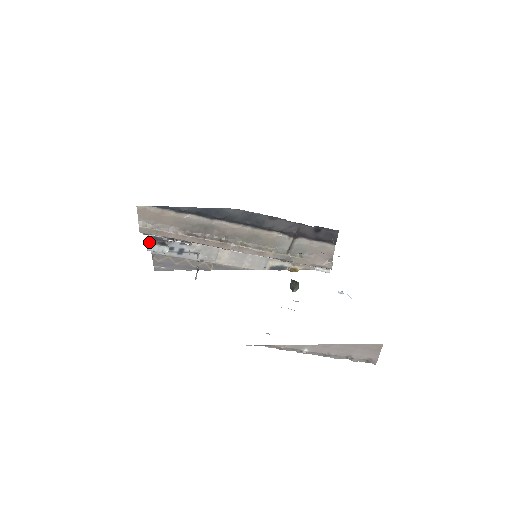
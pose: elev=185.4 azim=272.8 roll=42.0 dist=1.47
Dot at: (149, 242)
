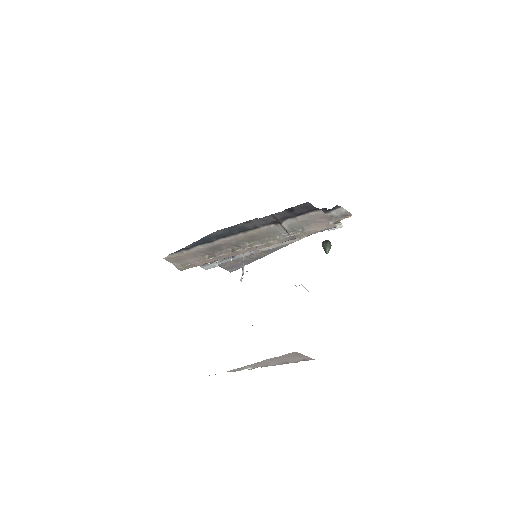
Dot at: occluded
